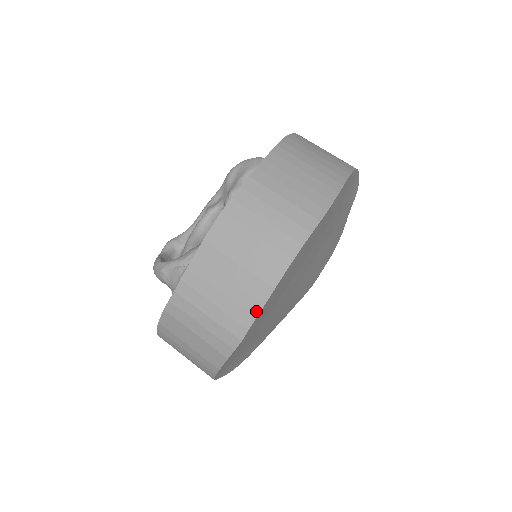
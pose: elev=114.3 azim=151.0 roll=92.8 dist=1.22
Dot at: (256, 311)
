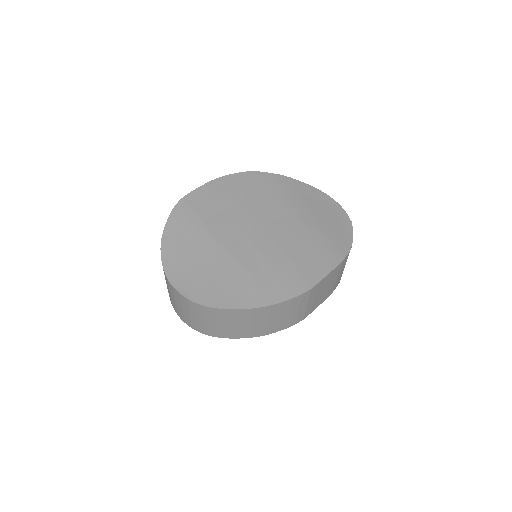
Dot at: (196, 190)
